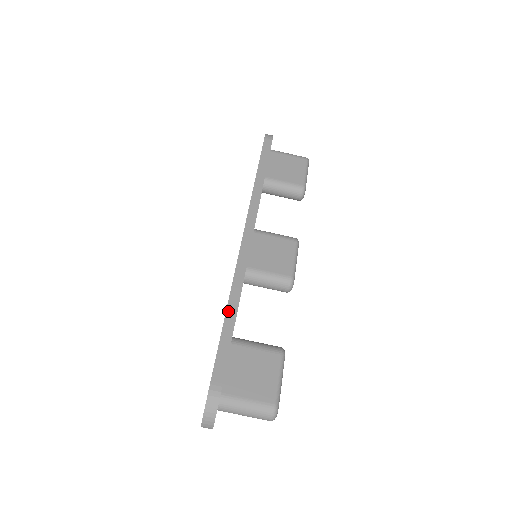
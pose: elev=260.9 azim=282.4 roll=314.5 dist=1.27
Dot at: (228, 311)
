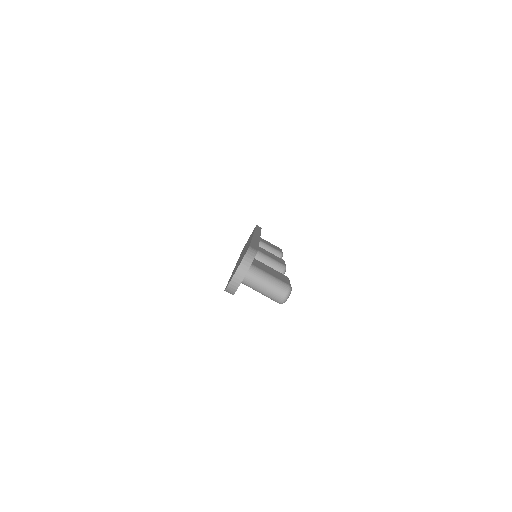
Dot at: (253, 240)
